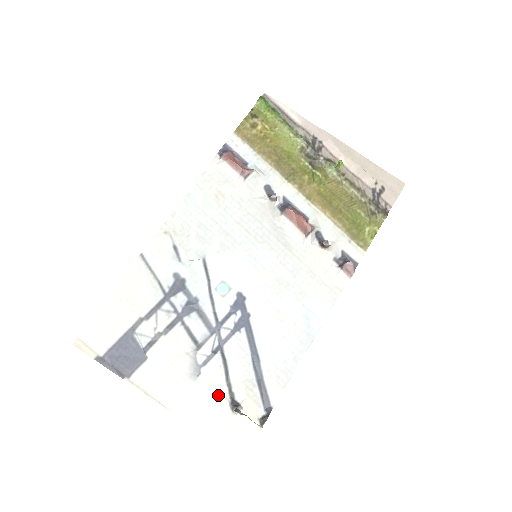
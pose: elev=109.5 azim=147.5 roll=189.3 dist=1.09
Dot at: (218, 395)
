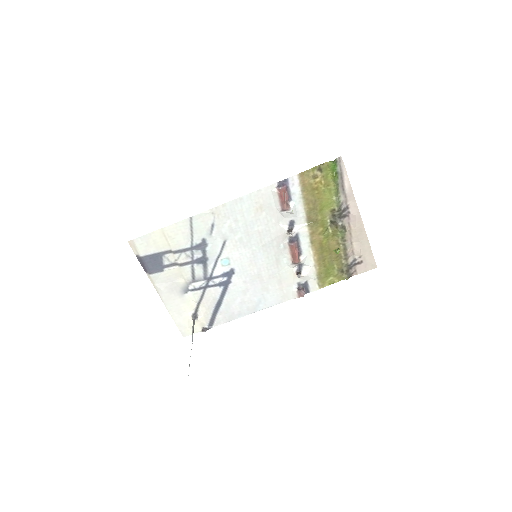
Dot at: (190, 307)
